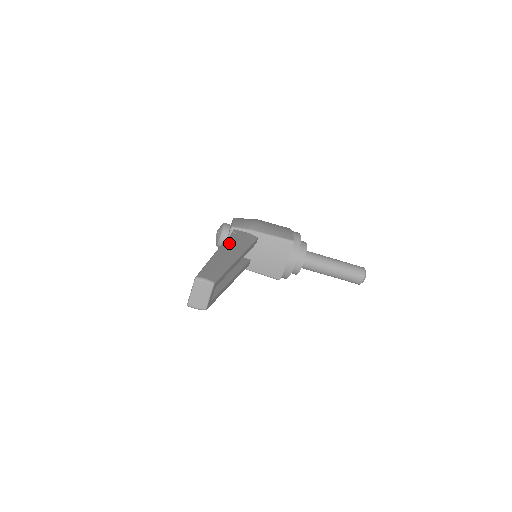
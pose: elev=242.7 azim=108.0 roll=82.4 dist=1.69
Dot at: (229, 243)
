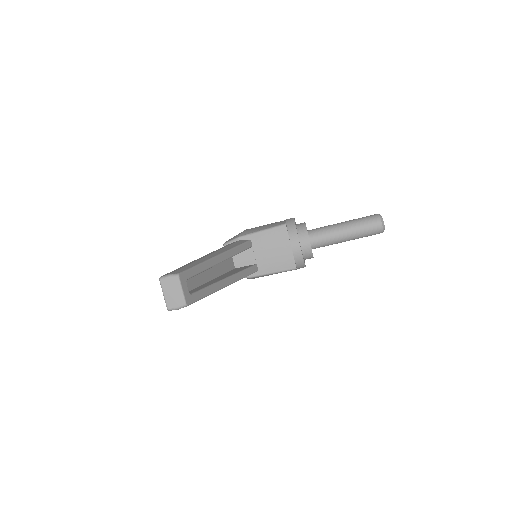
Dot at: occluded
